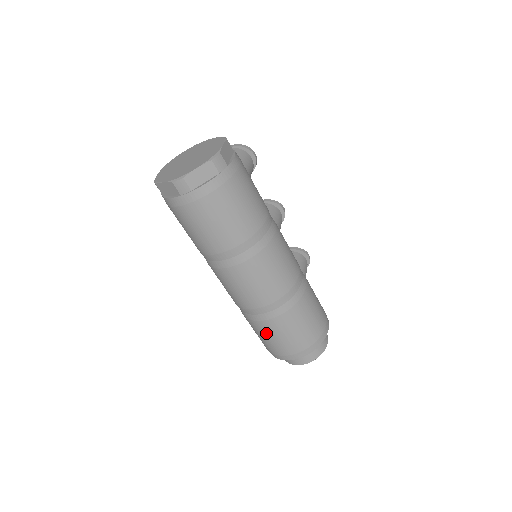
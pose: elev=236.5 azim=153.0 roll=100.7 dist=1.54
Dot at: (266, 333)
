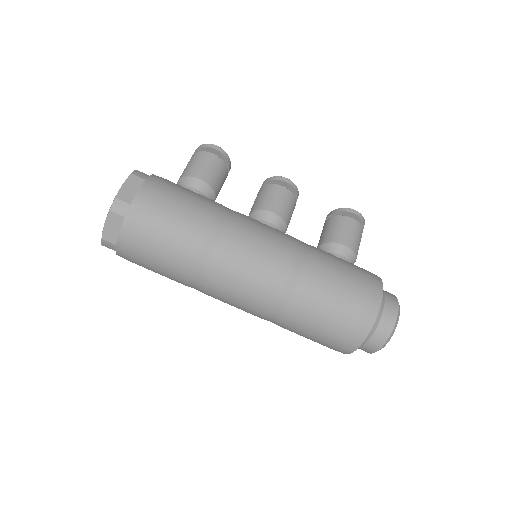
Dot at: (300, 335)
